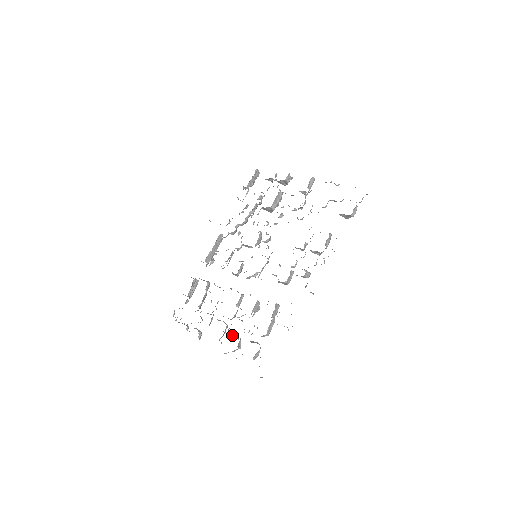
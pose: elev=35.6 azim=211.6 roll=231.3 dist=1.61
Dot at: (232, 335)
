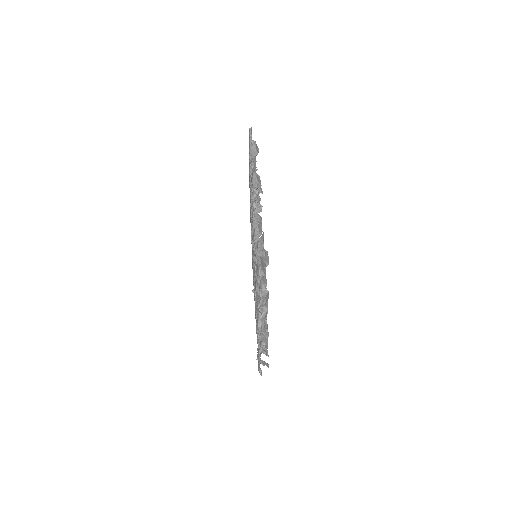
Dot at: occluded
